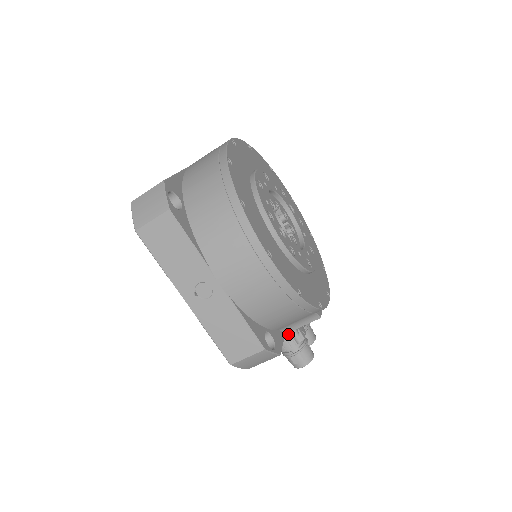
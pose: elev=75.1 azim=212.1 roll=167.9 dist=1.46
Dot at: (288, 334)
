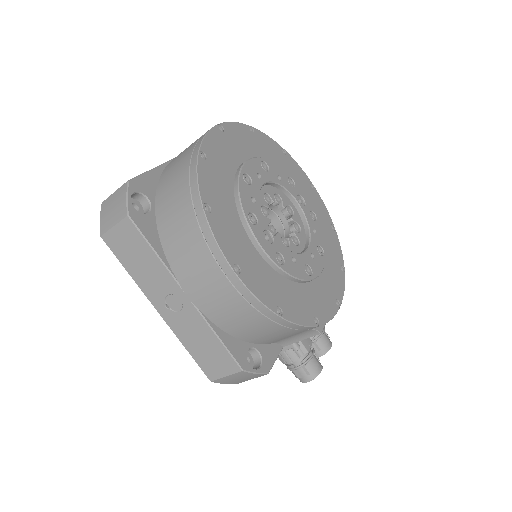
Dot at: (287, 347)
